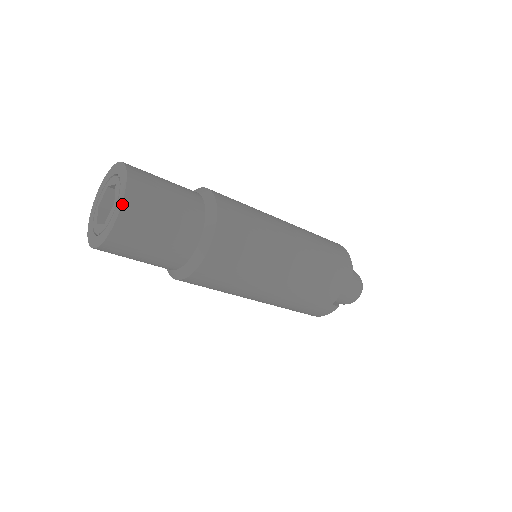
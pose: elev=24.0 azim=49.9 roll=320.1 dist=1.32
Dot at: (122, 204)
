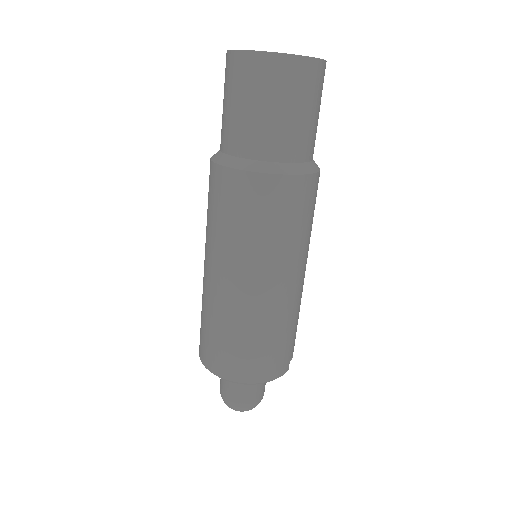
Dot at: occluded
